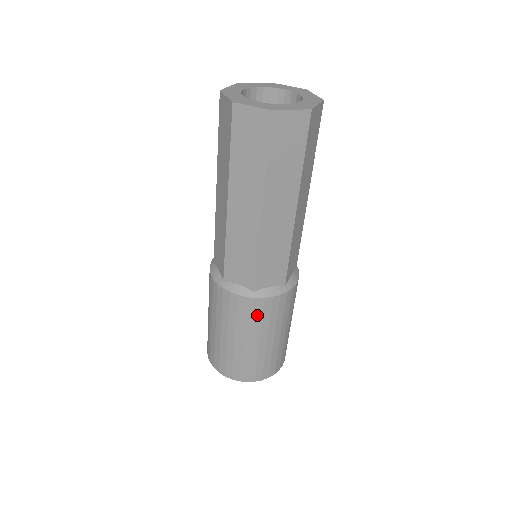
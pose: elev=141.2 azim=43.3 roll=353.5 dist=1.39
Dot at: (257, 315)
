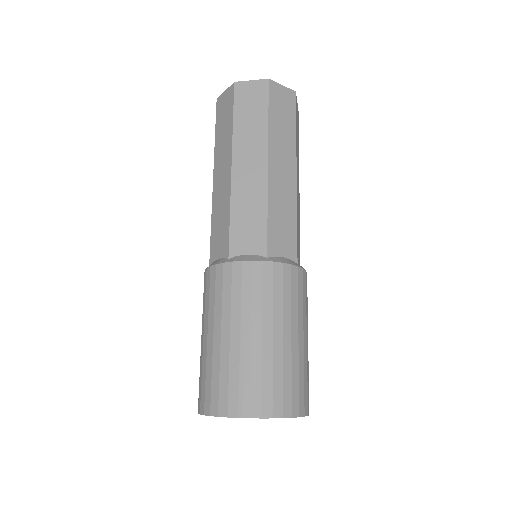
Dot at: (304, 294)
